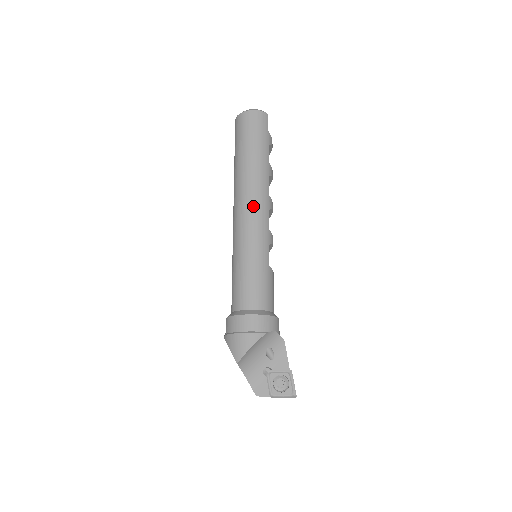
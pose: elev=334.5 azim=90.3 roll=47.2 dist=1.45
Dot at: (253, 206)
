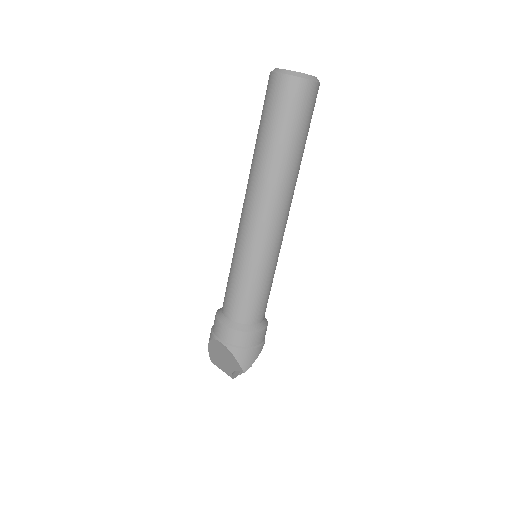
Dot at: (285, 217)
